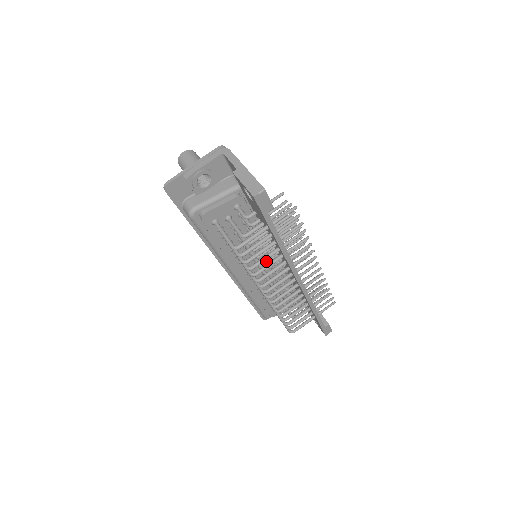
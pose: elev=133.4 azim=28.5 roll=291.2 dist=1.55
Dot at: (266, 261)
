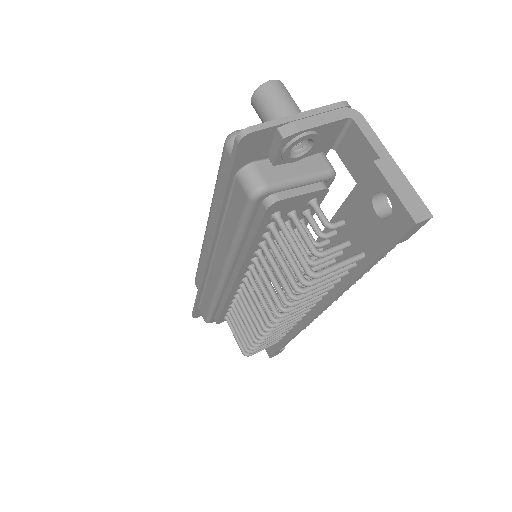
Dot at: occluded
